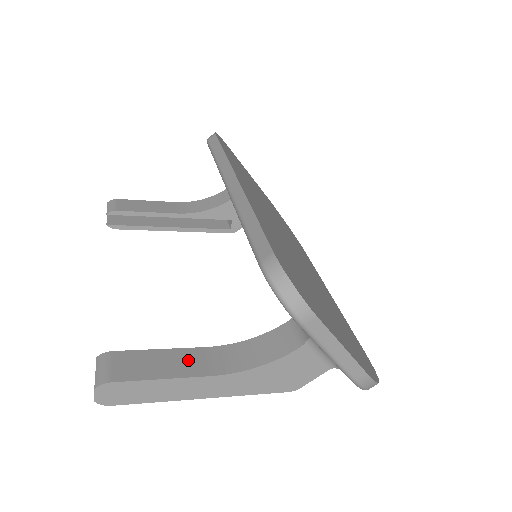
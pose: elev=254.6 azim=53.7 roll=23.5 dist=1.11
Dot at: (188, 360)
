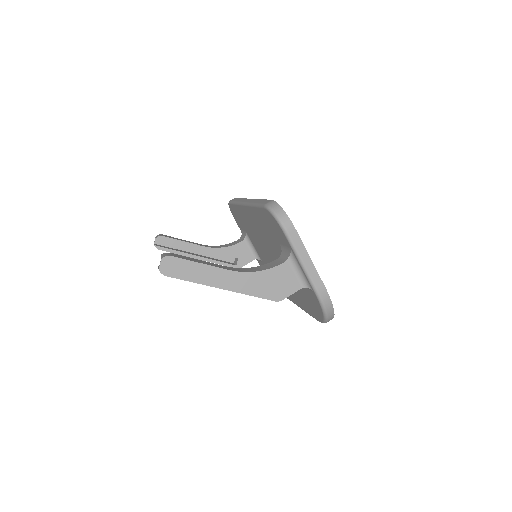
Dot at: (215, 265)
